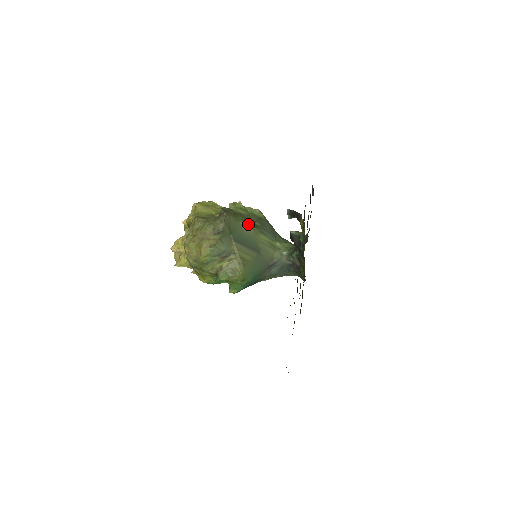
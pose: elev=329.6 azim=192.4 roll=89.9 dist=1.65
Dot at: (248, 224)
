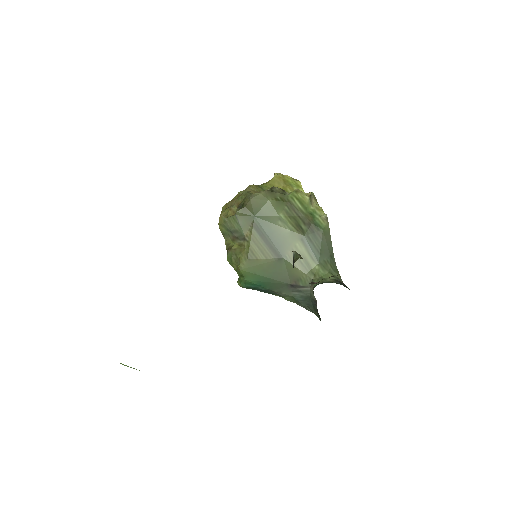
Dot at: (291, 221)
